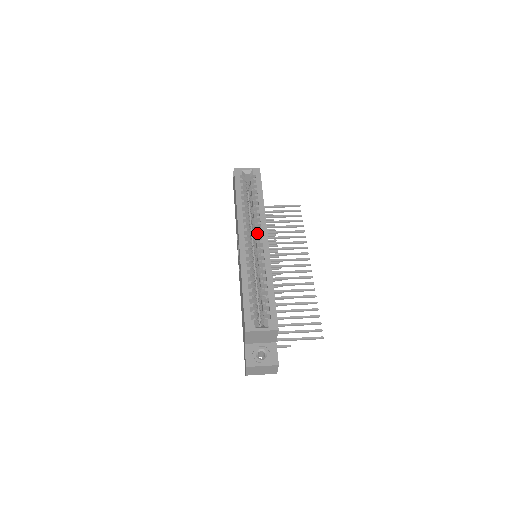
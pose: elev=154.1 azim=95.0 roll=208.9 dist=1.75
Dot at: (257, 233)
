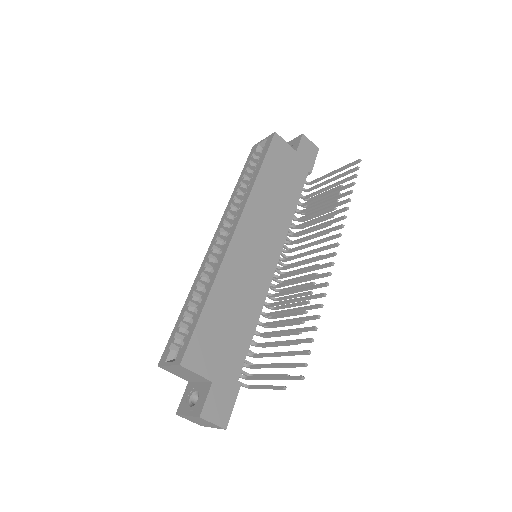
Dot at: occluded
